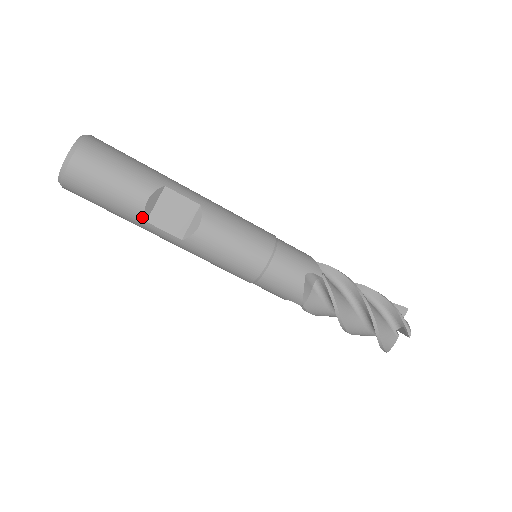
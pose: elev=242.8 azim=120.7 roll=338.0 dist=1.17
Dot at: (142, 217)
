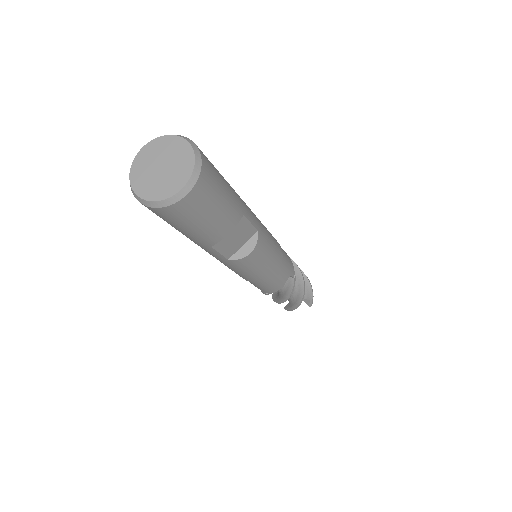
Dot at: (212, 244)
